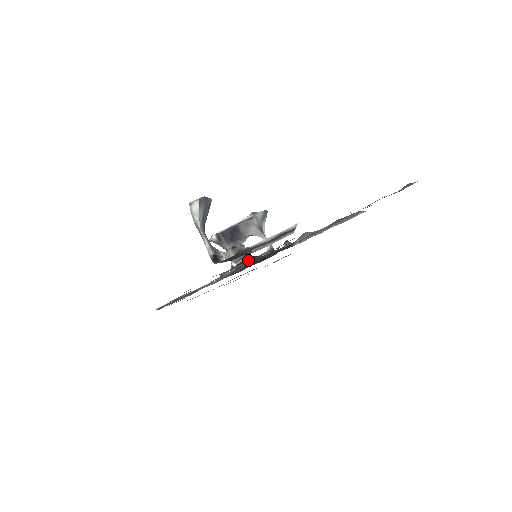
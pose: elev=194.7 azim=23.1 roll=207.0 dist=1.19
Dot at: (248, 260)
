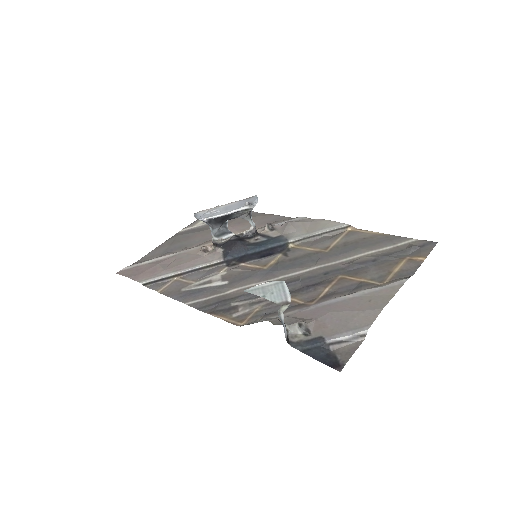
Dot at: (239, 248)
